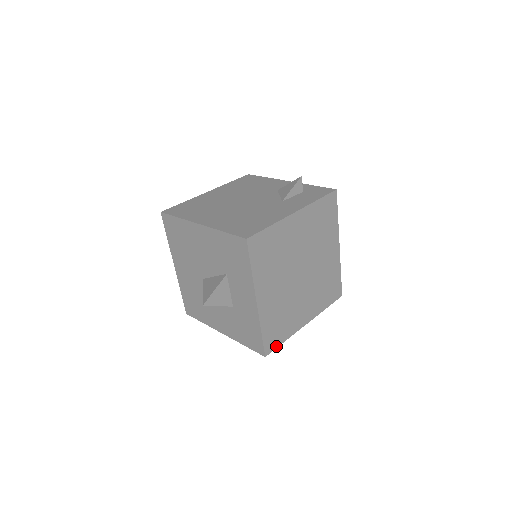
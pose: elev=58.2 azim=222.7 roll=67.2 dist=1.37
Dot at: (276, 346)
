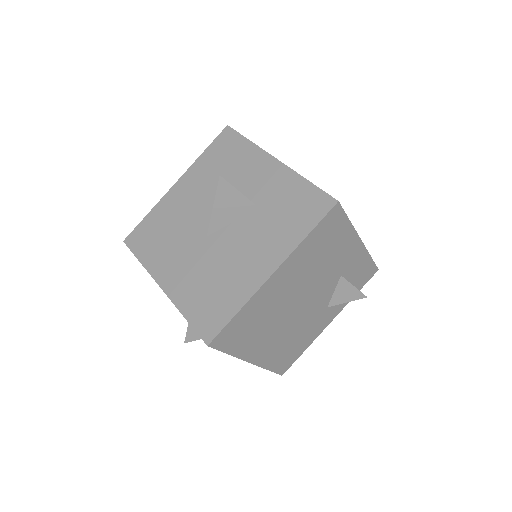
Dot at: (342, 211)
